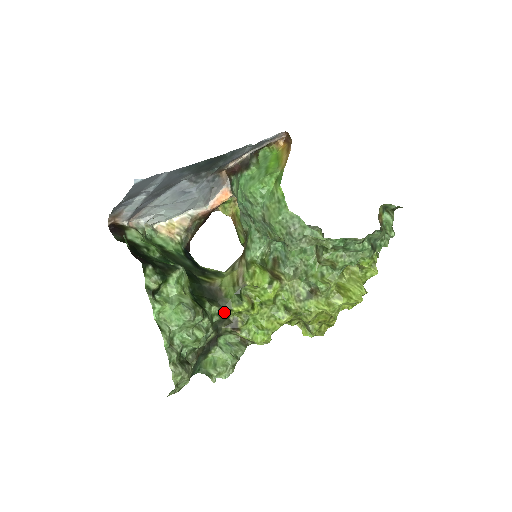
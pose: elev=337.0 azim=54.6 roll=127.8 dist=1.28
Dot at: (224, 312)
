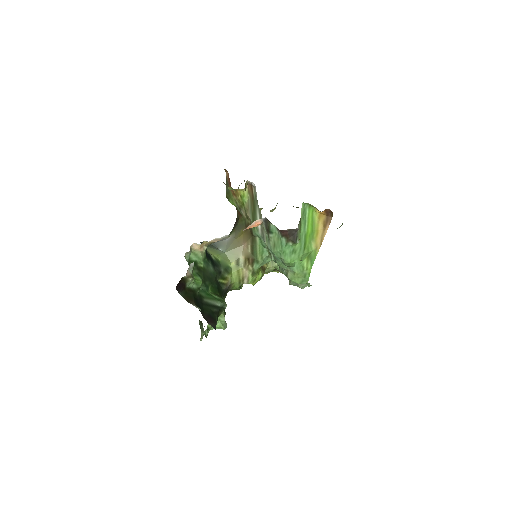
Dot at: occluded
